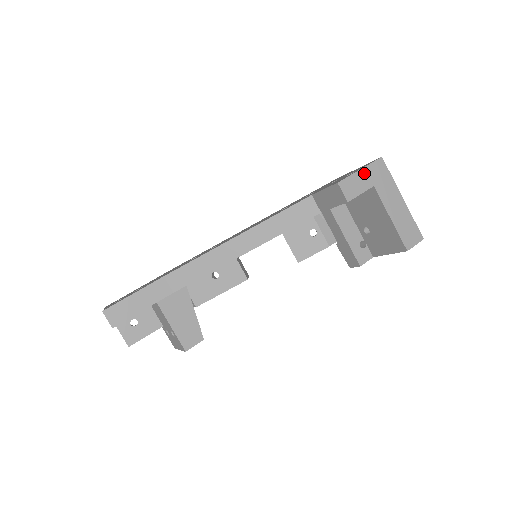
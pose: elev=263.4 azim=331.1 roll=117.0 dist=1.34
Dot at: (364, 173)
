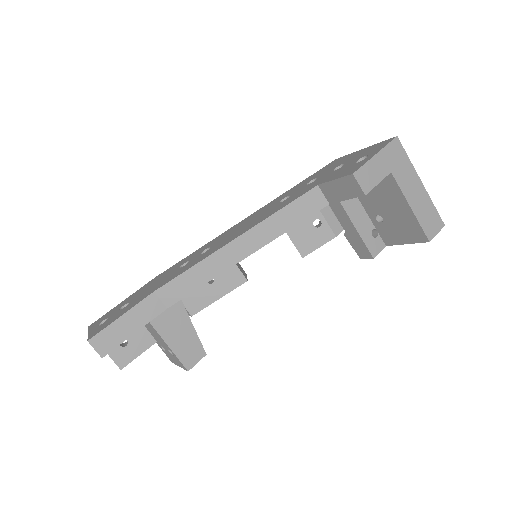
Dot at: (380, 158)
